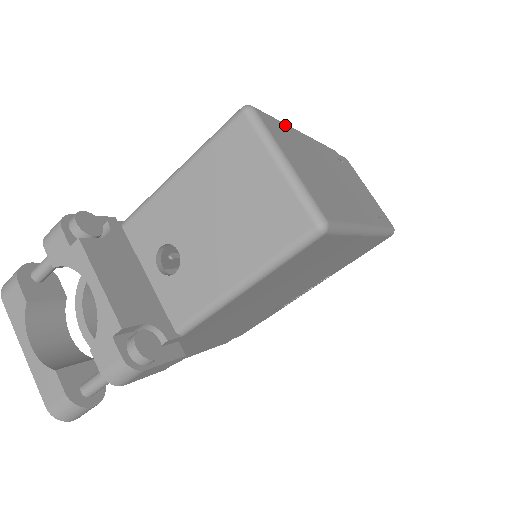
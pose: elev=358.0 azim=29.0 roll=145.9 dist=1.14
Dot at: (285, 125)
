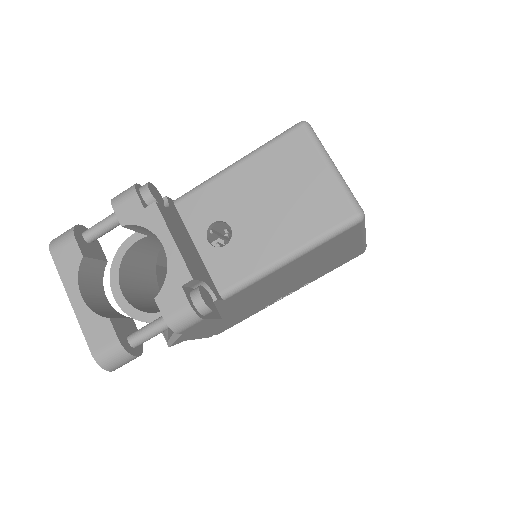
Dot at: occluded
